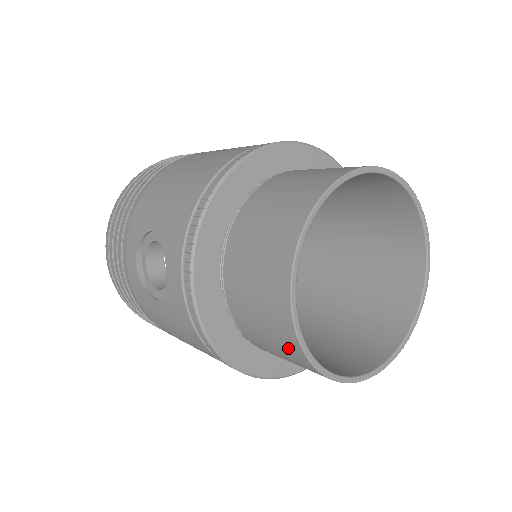
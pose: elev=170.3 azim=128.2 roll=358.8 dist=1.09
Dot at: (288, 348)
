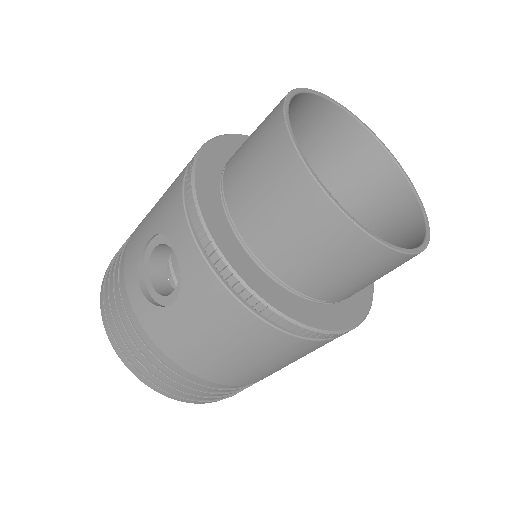
Dot at: (322, 223)
